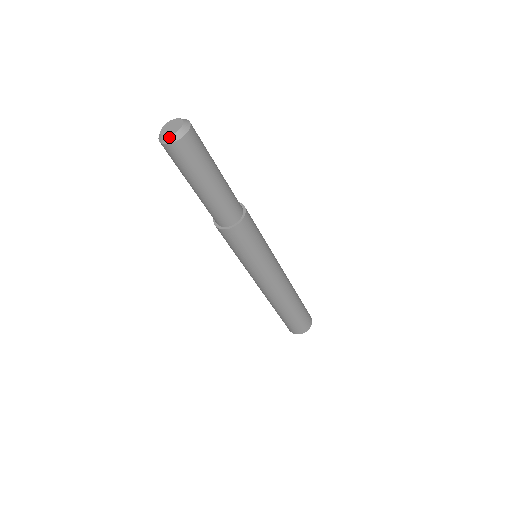
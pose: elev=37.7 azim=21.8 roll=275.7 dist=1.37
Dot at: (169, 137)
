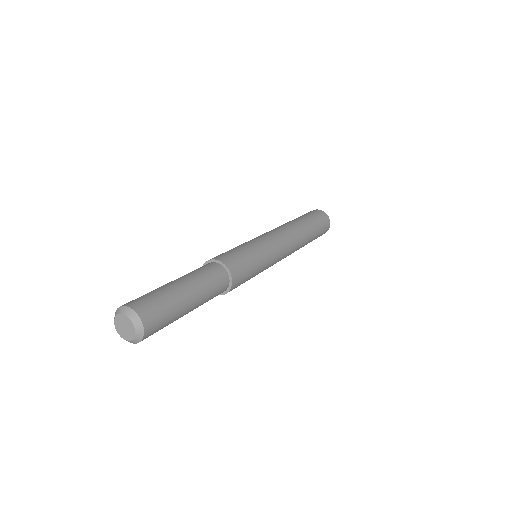
Dot at: (130, 341)
